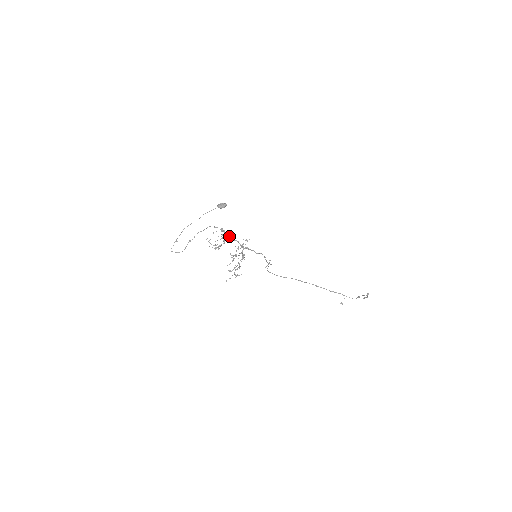
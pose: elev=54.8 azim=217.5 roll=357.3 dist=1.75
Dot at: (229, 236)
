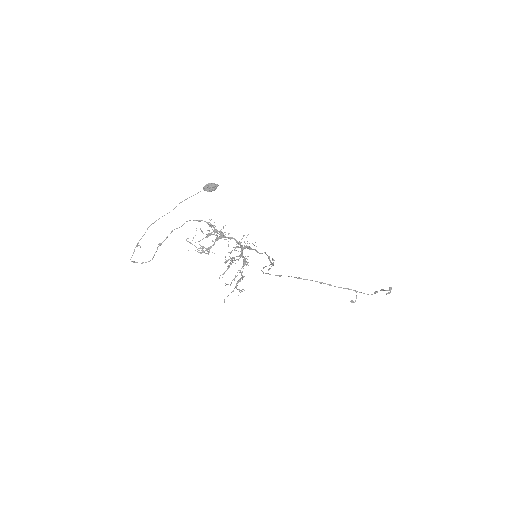
Dot at: (221, 232)
